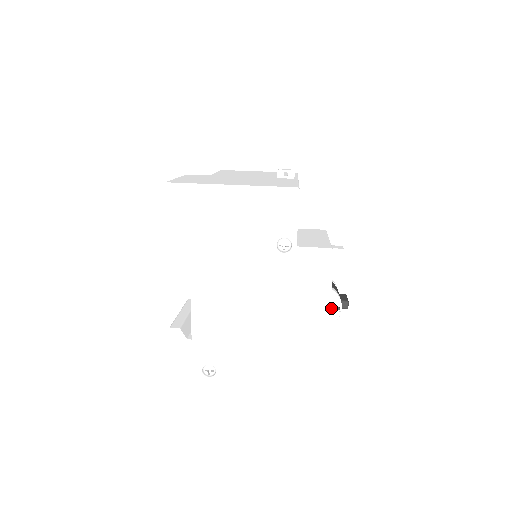
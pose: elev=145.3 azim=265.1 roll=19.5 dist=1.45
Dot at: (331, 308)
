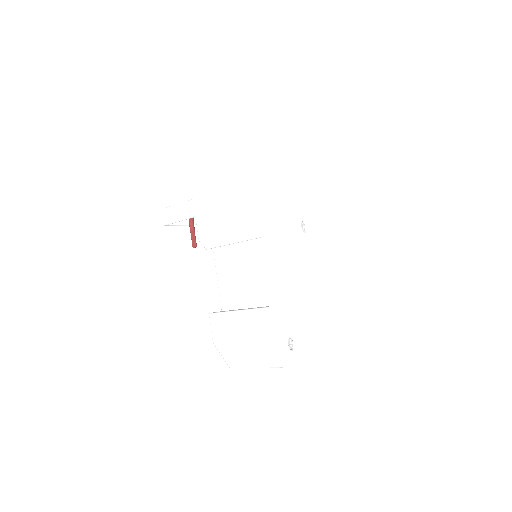
Dot at: occluded
